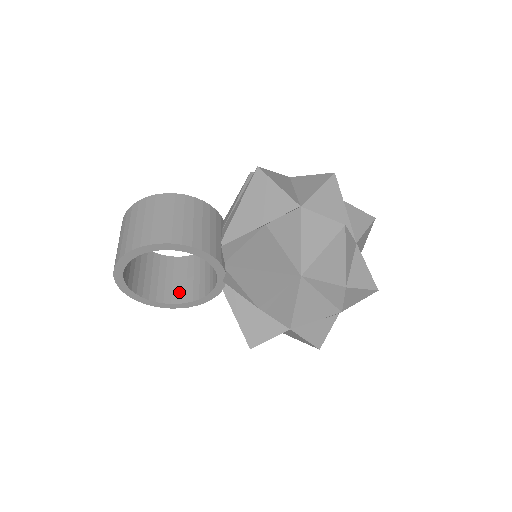
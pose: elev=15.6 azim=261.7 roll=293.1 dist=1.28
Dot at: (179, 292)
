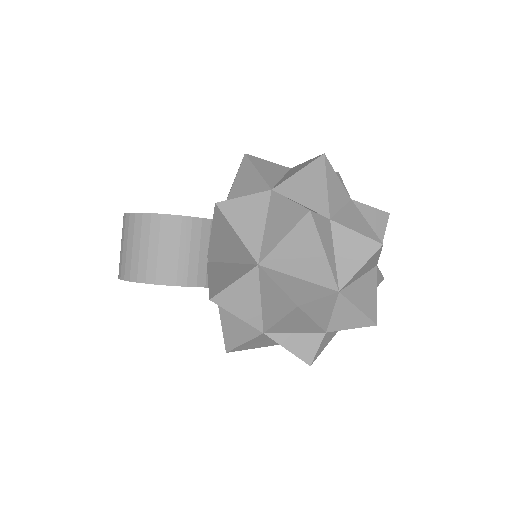
Dot at: occluded
